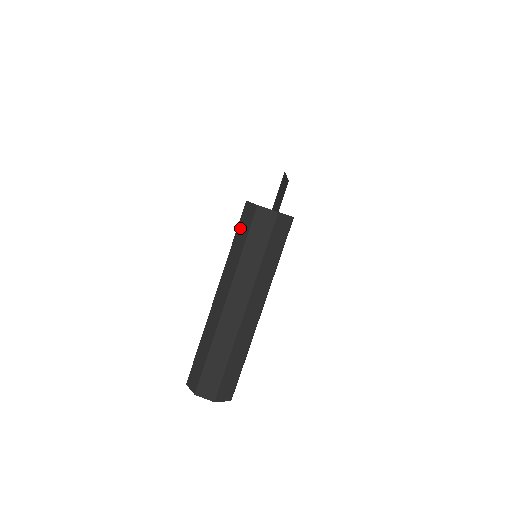
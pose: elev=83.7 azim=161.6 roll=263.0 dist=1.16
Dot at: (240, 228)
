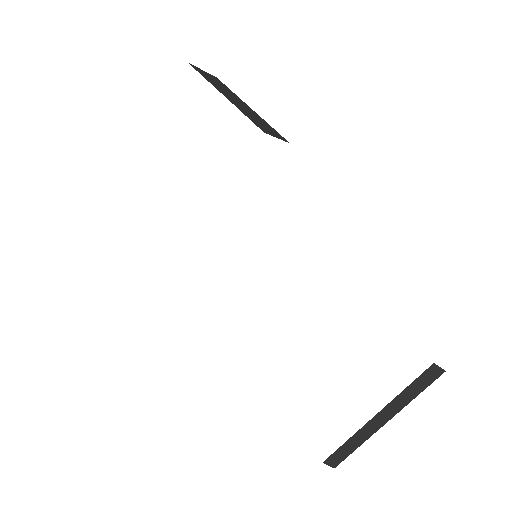
Dot at: (420, 381)
